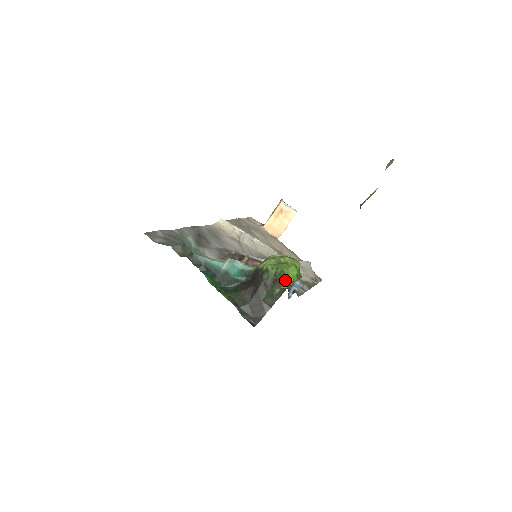
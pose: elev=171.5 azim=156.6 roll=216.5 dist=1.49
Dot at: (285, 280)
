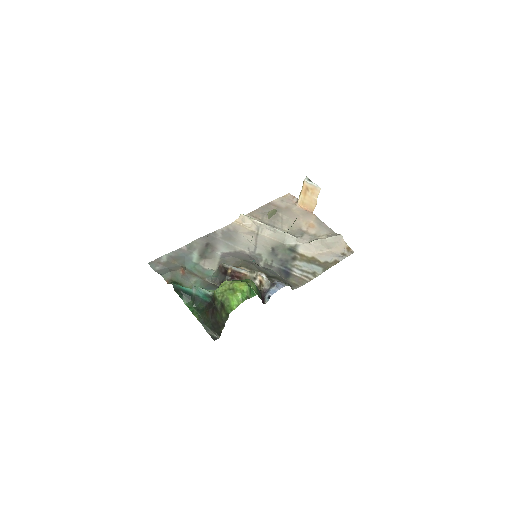
Dot at: (227, 307)
